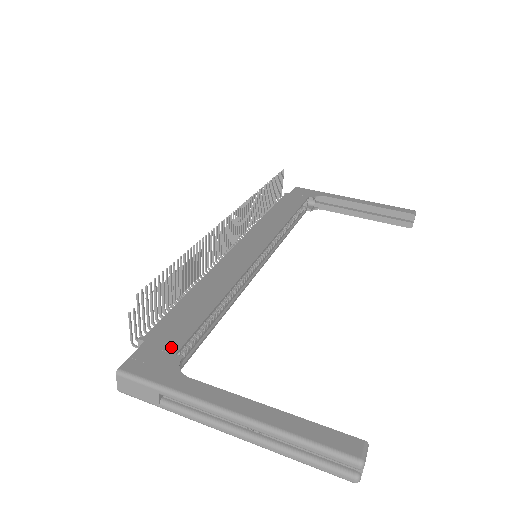
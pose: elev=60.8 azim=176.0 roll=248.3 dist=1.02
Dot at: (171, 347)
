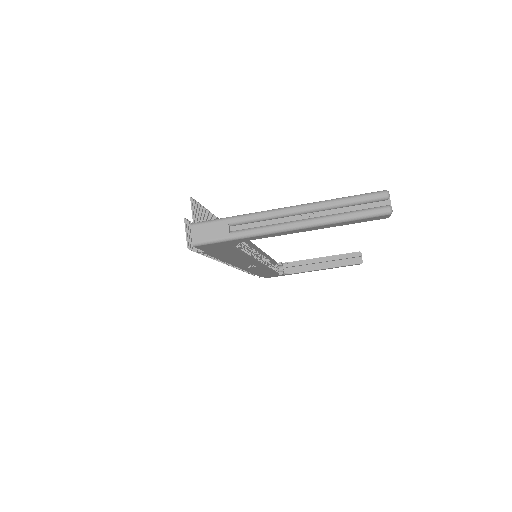
Dot at: occluded
